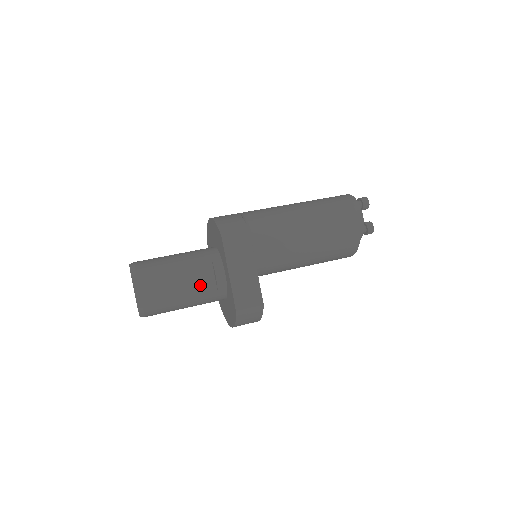
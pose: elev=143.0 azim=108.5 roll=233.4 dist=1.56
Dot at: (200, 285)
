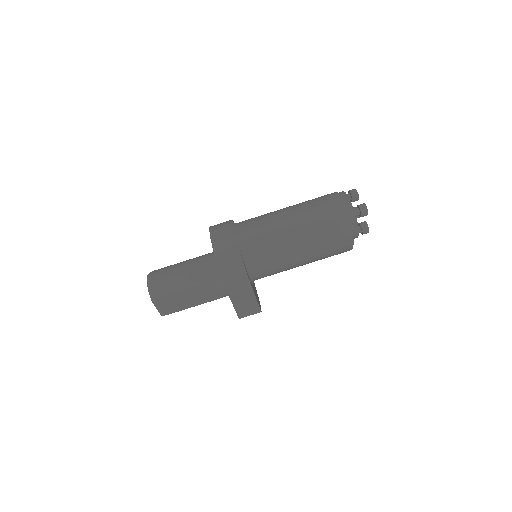
Dot at: (208, 296)
